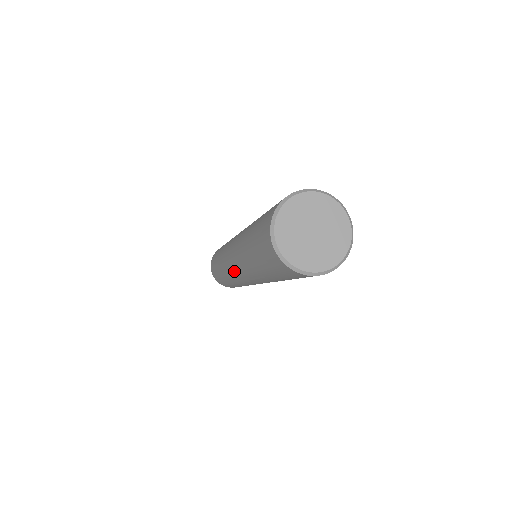
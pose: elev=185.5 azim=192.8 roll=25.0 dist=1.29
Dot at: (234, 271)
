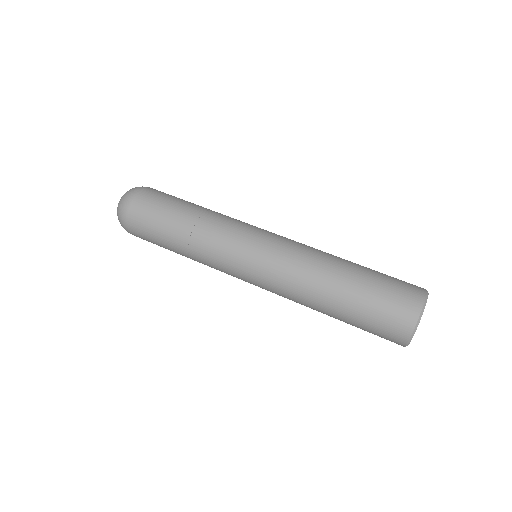
Dot at: (250, 277)
